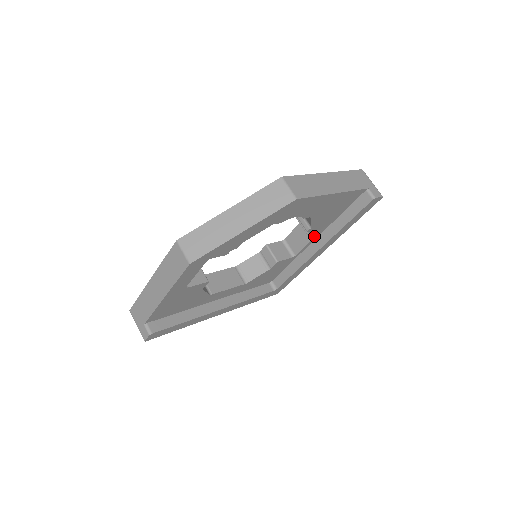
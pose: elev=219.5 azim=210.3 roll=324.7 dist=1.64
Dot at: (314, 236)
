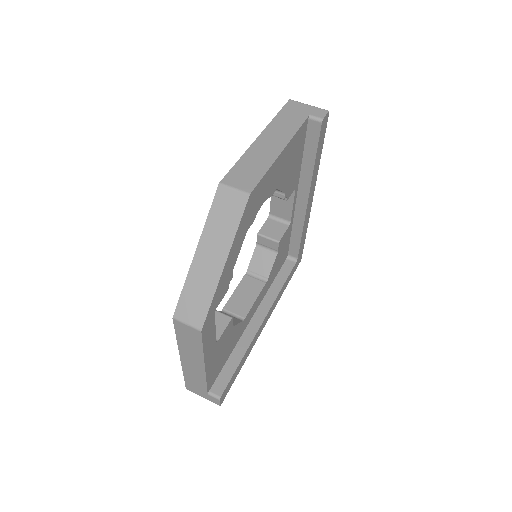
Dot at: (294, 194)
